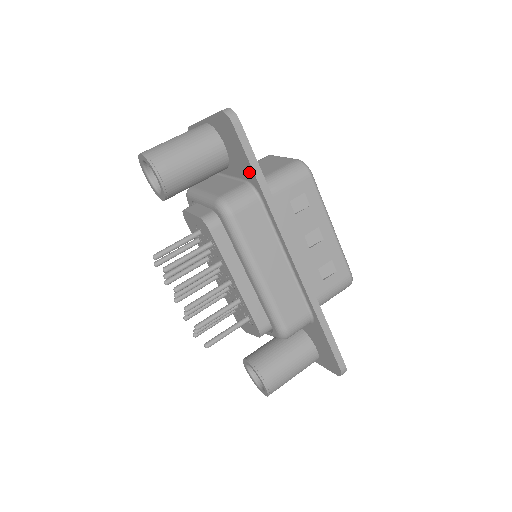
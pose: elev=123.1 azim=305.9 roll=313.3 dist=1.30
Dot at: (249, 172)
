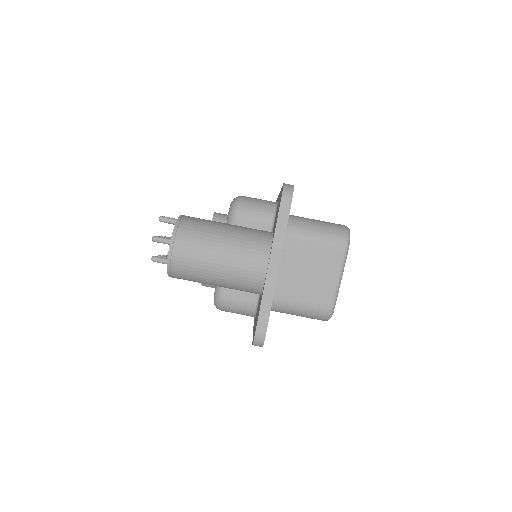
Dot at: occluded
